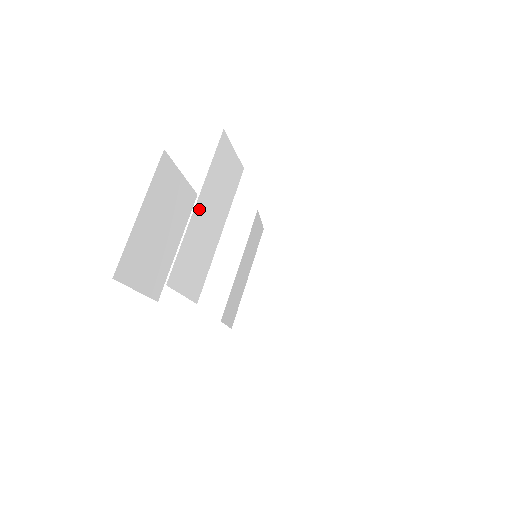
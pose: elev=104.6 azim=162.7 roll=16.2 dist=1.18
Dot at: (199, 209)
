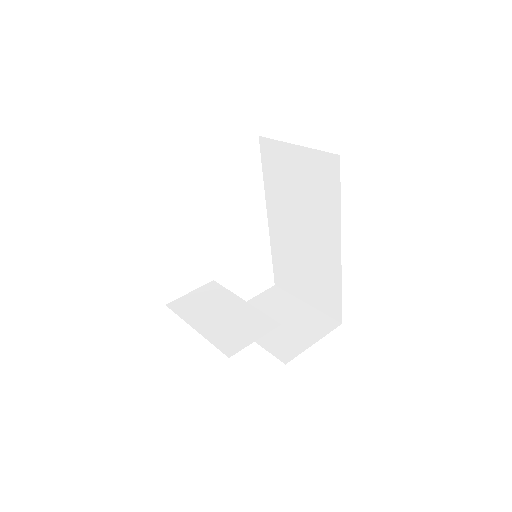
Dot at: occluded
